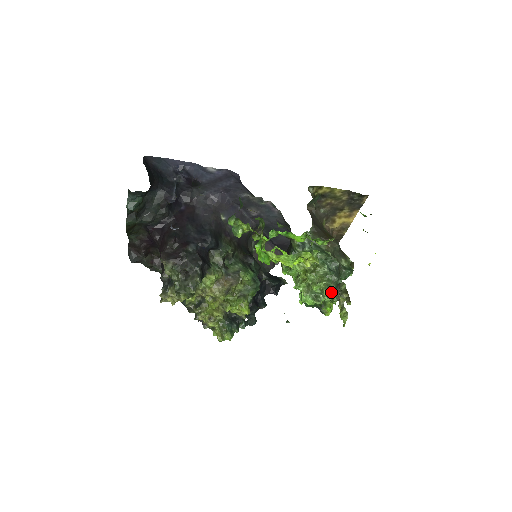
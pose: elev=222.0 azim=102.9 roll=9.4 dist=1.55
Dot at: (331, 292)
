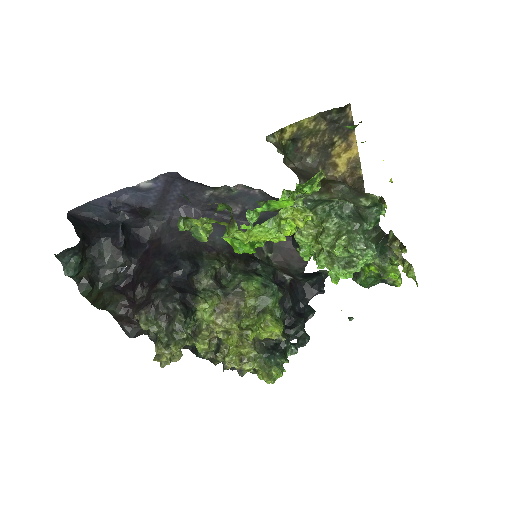
Dot at: (362, 246)
